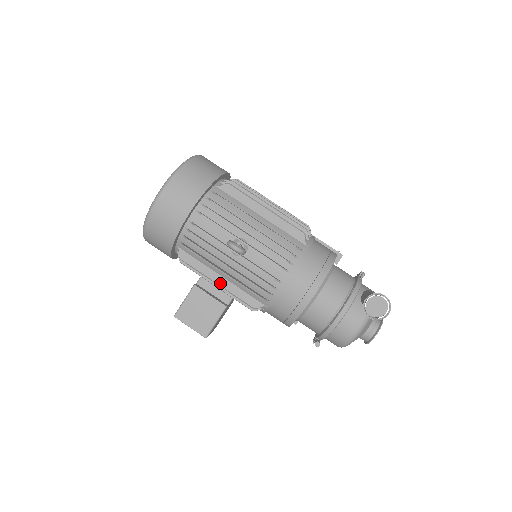
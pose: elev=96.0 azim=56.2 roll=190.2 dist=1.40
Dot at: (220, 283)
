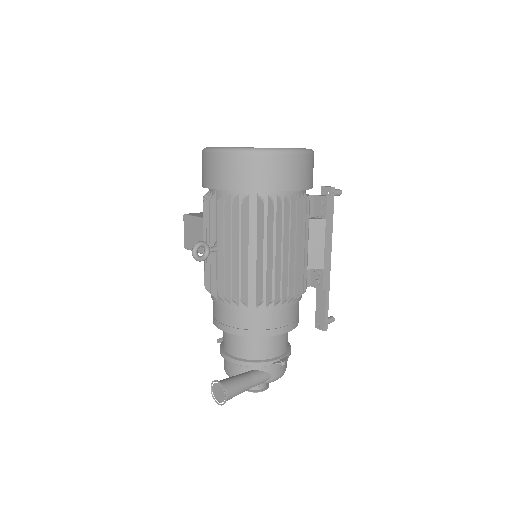
Dot at: occluded
